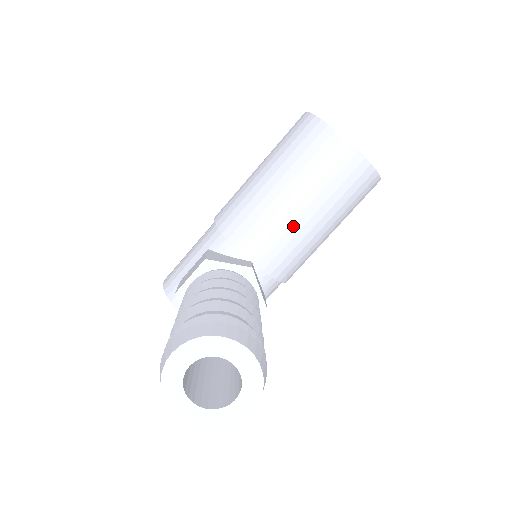
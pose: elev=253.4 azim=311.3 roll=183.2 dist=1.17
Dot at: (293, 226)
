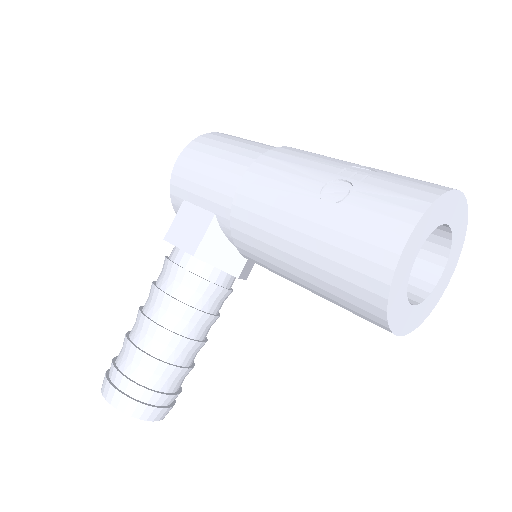
Dot at: occluded
